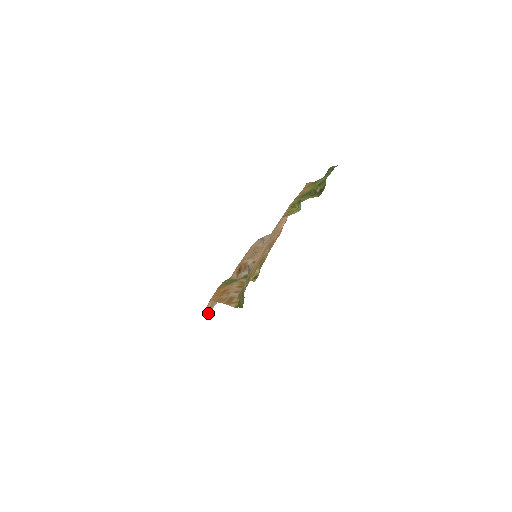
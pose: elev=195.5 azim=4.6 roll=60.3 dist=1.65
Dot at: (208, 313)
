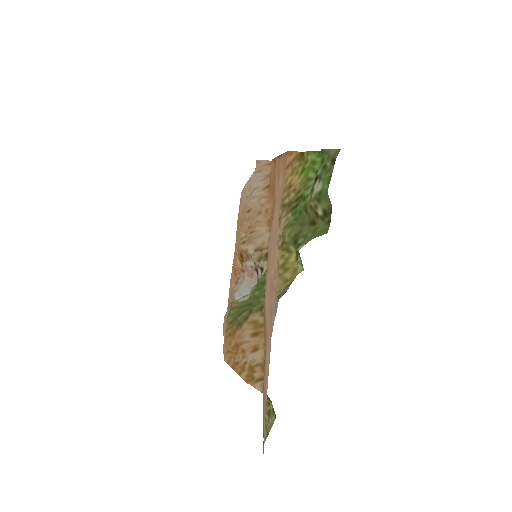
Dot at: occluded
